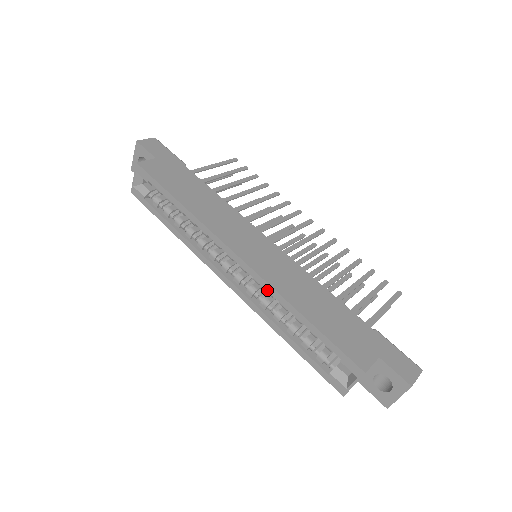
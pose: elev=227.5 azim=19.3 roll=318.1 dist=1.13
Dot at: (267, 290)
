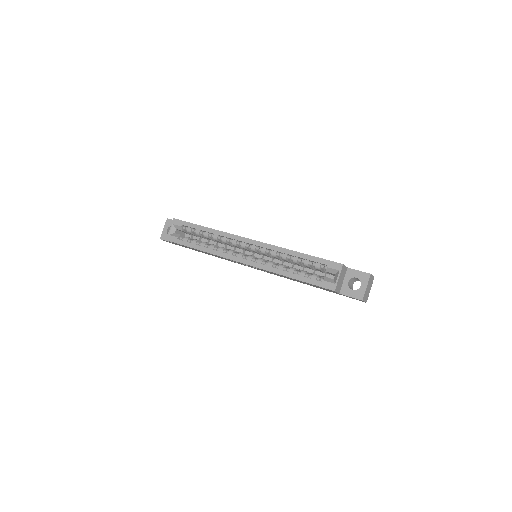
Dot at: (272, 250)
